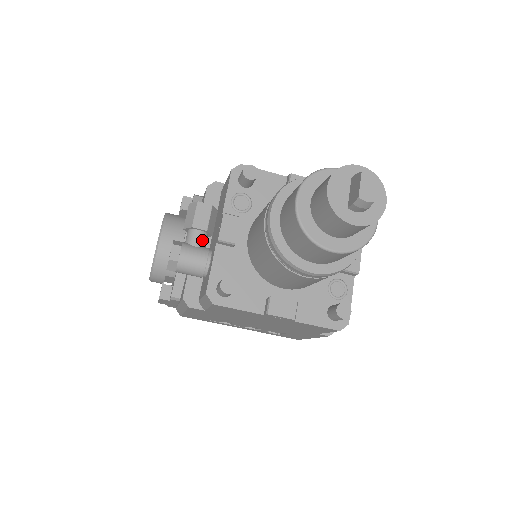
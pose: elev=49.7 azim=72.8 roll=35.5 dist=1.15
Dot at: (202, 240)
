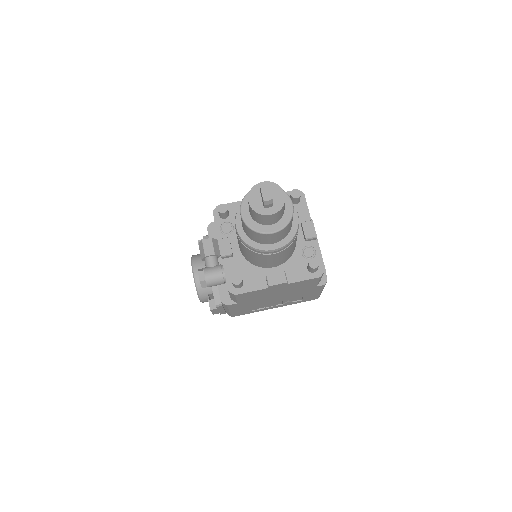
Dot at: (215, 261)
